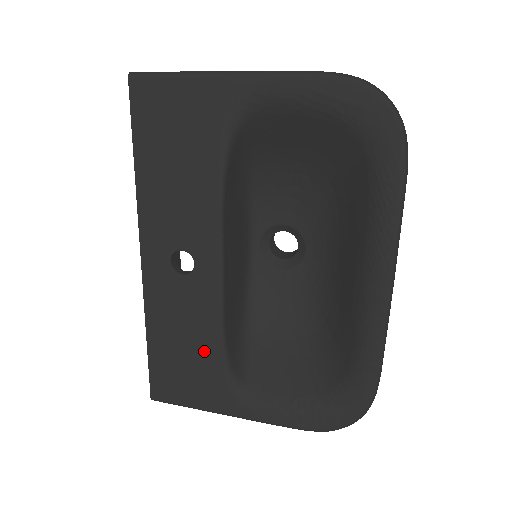
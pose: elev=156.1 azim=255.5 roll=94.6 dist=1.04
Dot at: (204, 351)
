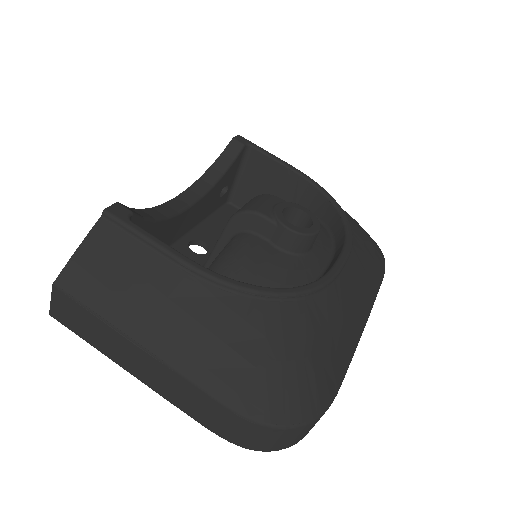
Dot at: occluded
